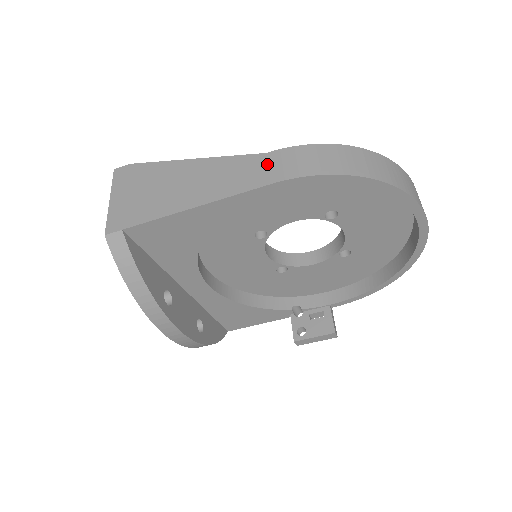
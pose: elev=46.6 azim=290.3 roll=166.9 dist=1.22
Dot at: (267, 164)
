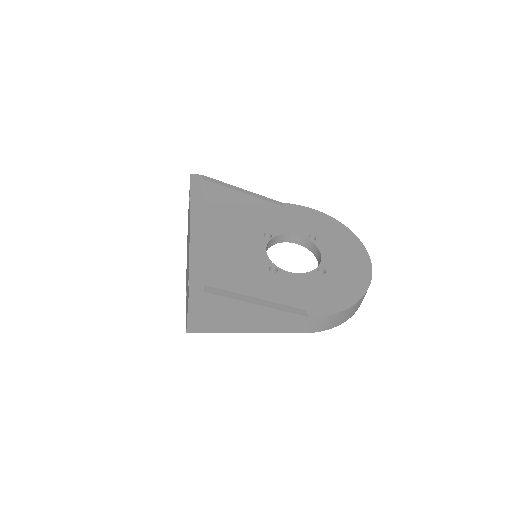
Dot at: (305, 323)
